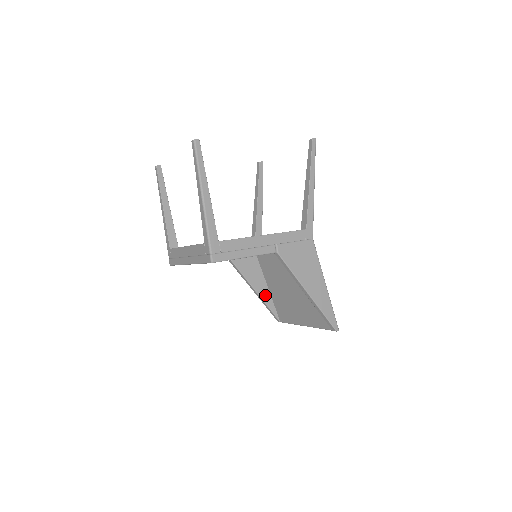
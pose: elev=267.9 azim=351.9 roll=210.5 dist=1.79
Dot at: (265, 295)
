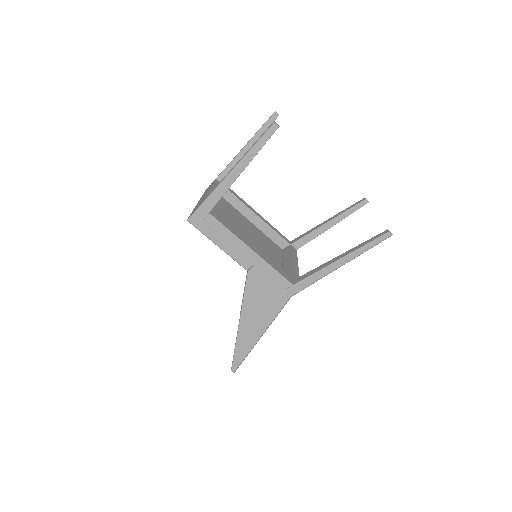
Dot at: occluded
